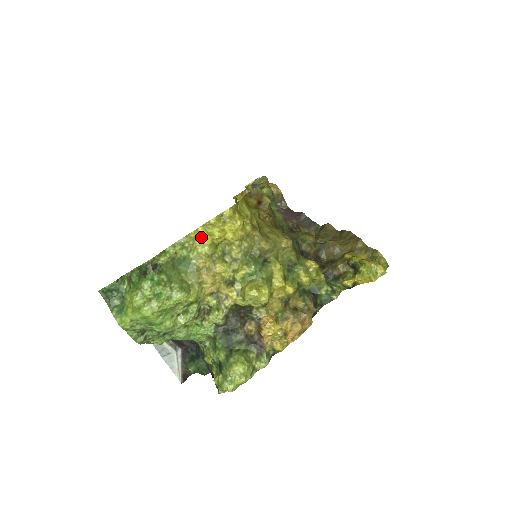
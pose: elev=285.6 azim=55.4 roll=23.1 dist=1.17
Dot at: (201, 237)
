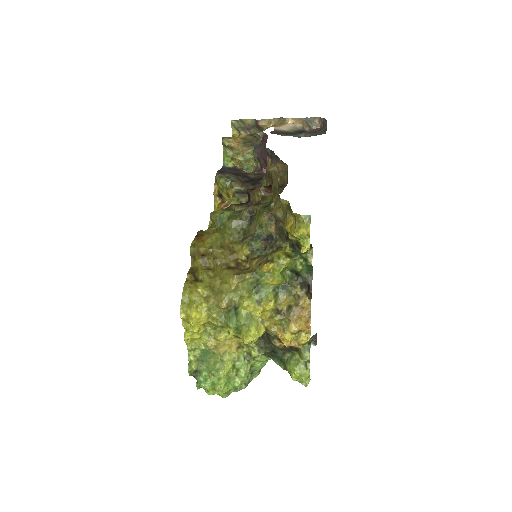
Dot at: (192, 339)
